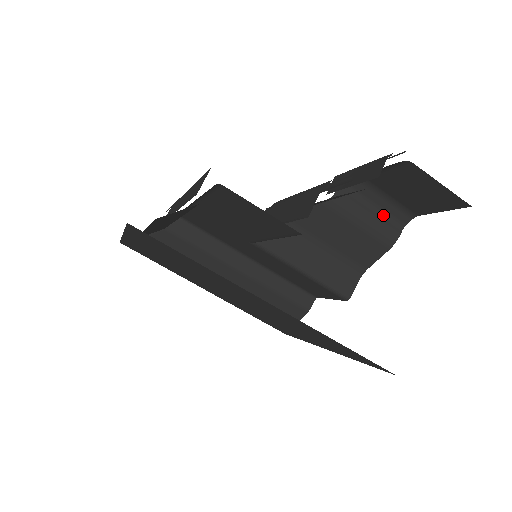
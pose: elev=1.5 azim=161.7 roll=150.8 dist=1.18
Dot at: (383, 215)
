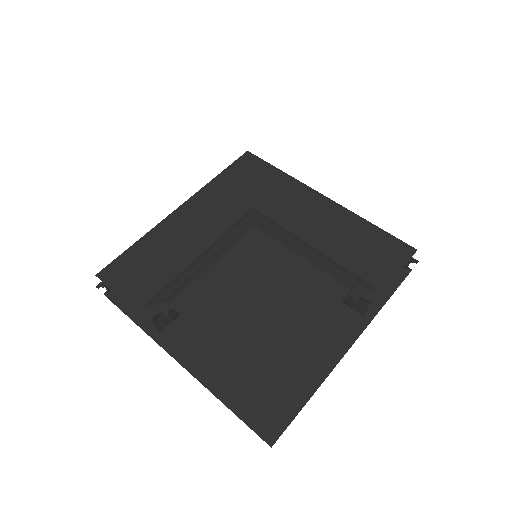
Dot at: occluded
